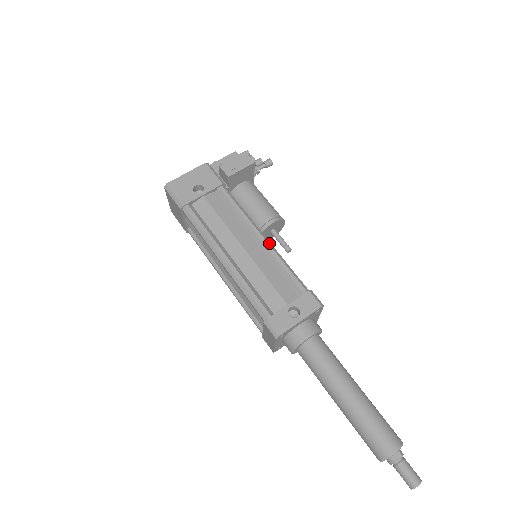
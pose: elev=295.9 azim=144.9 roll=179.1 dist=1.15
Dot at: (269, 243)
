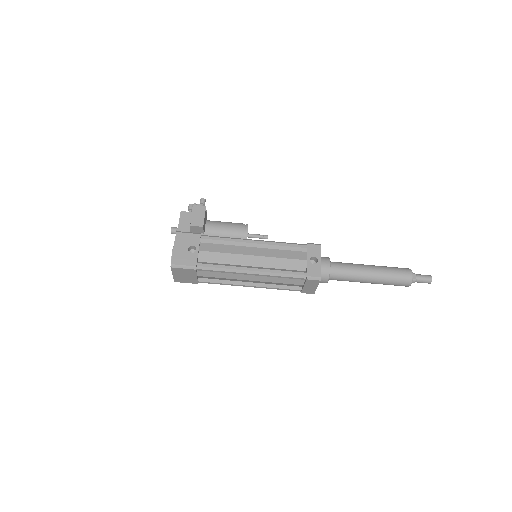
Dot at: (262, 241)
